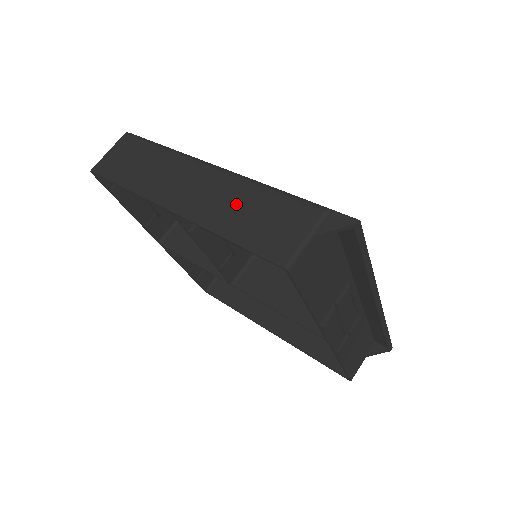
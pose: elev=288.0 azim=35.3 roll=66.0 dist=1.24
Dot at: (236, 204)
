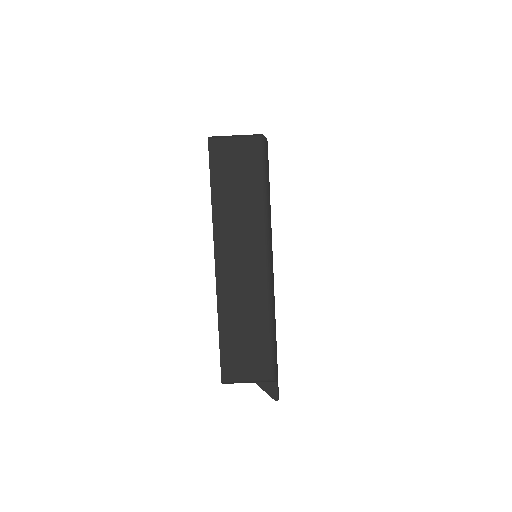
Dot at: (247, 315)
